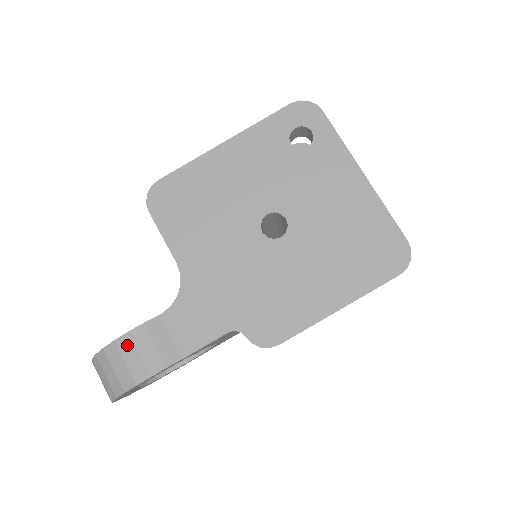
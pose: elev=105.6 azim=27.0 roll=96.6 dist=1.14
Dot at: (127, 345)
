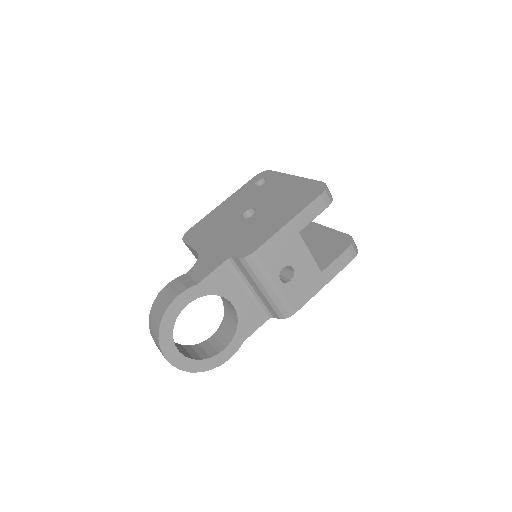
Dot at: (165, 291)
